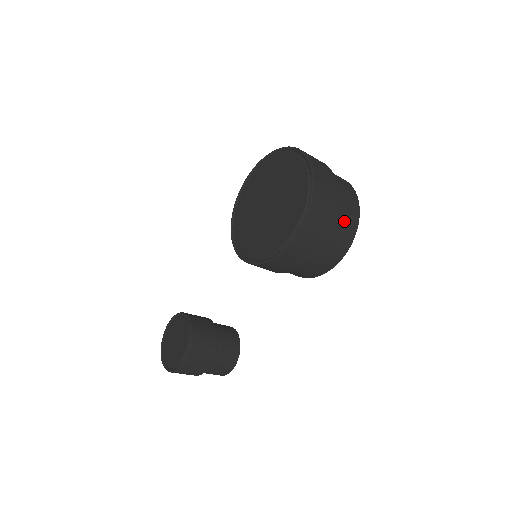
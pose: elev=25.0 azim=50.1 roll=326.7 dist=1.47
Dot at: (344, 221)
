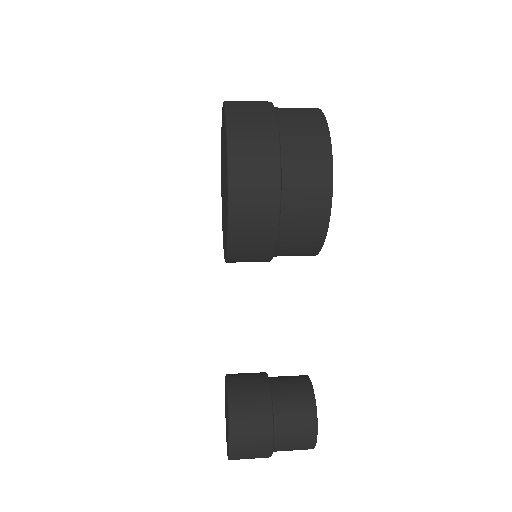
Dot at: (301, 136)
